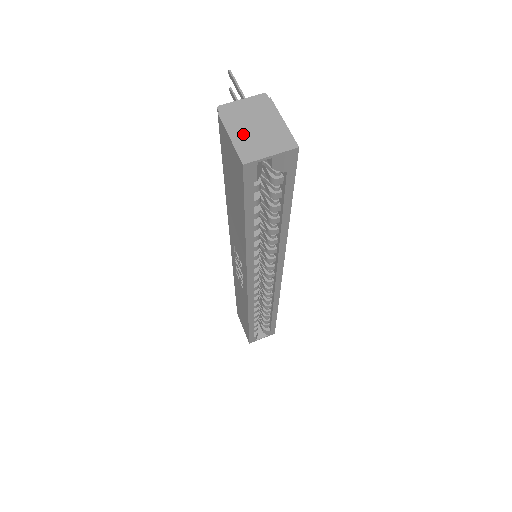
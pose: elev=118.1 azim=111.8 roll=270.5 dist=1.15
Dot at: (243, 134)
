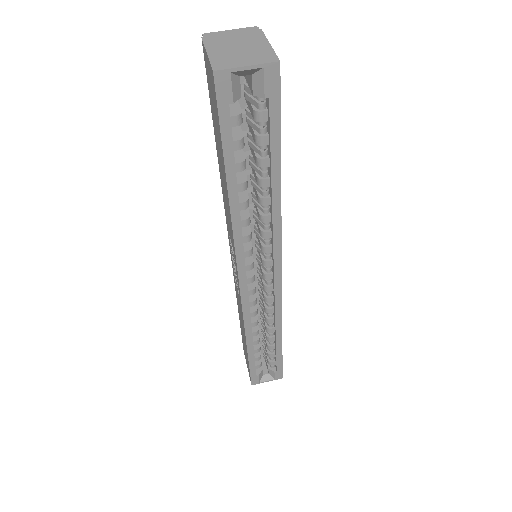
Dot at: (222, 51)
